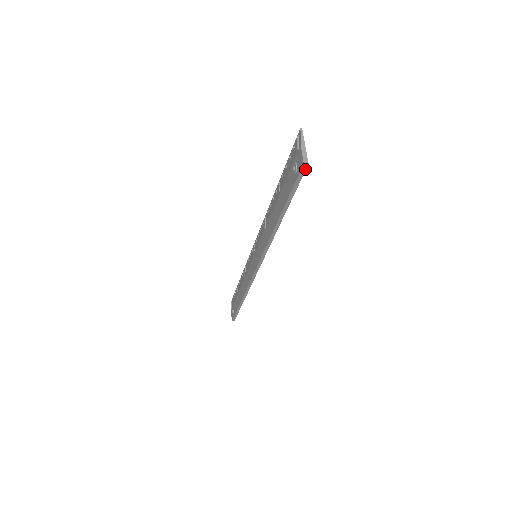
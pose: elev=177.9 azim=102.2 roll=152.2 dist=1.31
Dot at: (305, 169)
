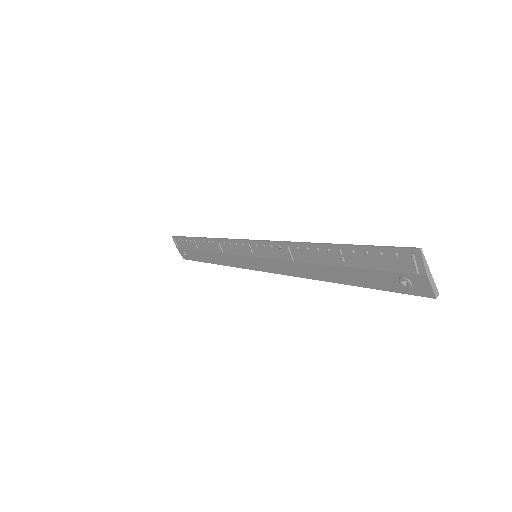
Dot at: (429, 294)
